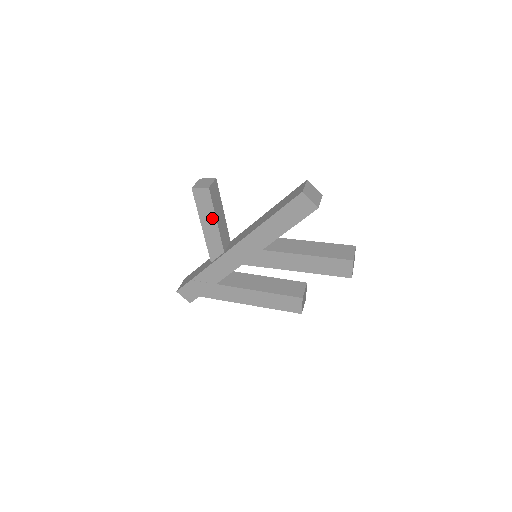
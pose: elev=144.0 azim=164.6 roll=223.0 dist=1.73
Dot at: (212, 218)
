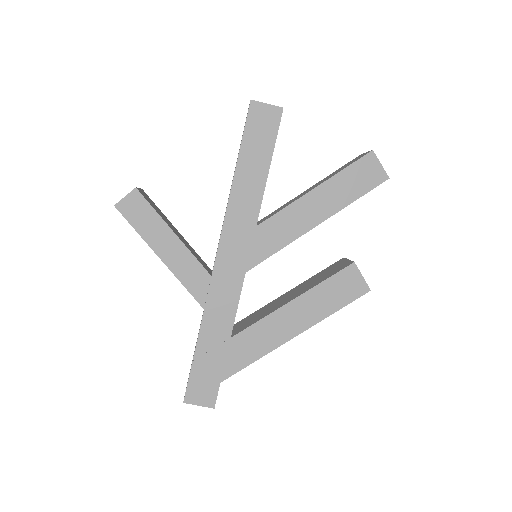
Dot at: (165, 232)
